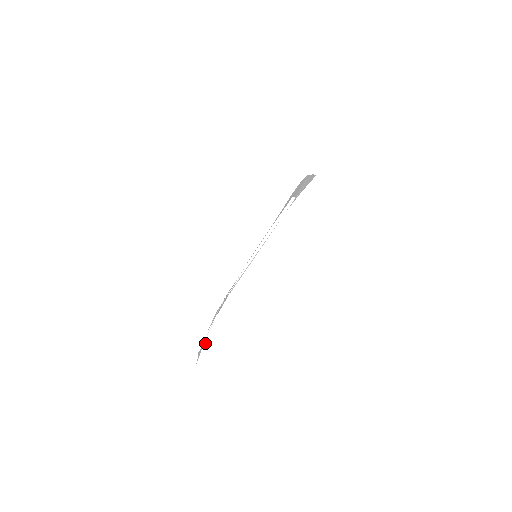
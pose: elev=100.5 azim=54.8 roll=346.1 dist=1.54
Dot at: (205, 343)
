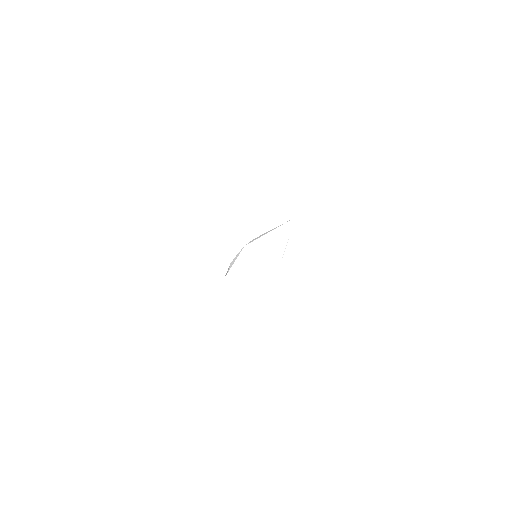
Dot at: (231, 265)
